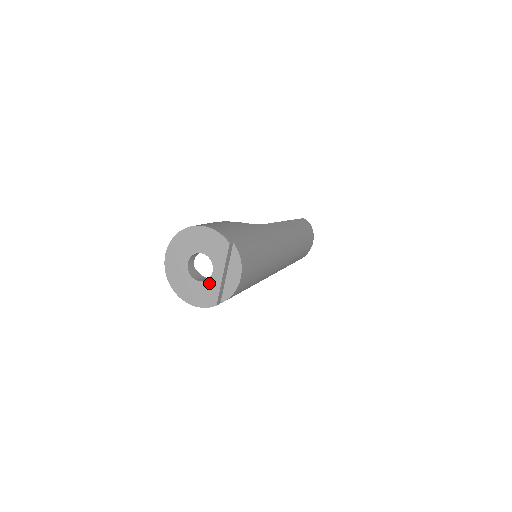
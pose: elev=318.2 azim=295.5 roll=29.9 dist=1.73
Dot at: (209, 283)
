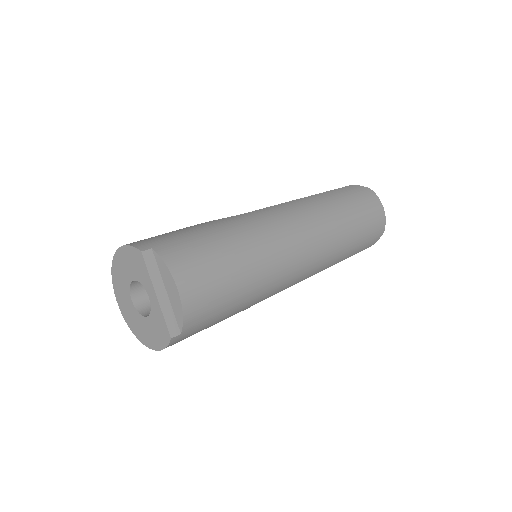
Dot at: (153, 313)
